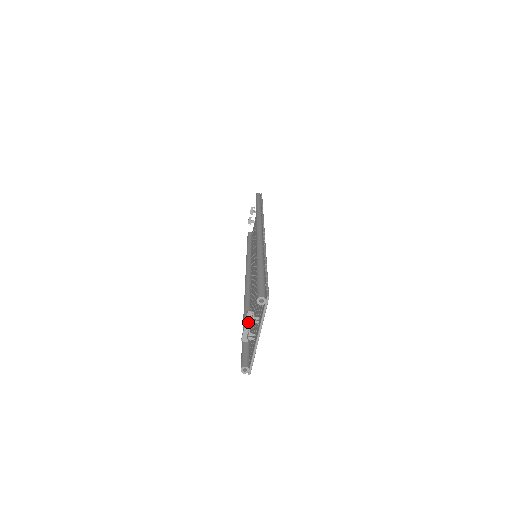
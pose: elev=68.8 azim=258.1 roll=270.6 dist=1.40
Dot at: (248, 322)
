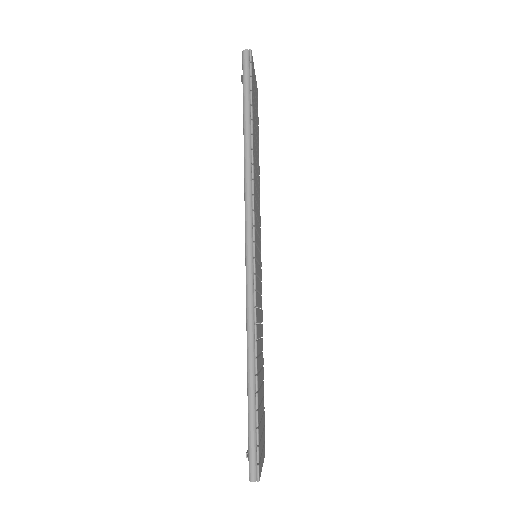
Dot at: occluded
